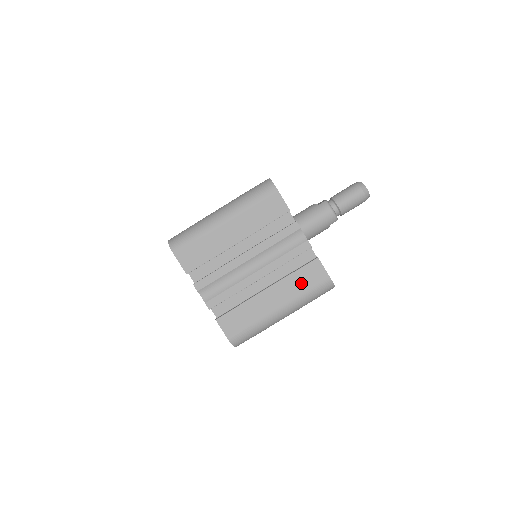
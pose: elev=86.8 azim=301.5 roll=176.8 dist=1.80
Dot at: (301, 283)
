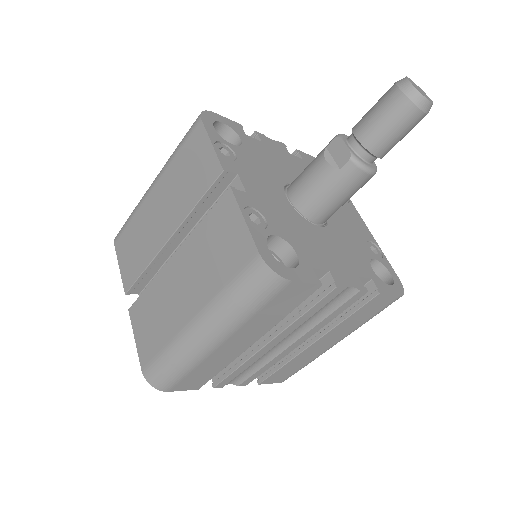
Dot at: (359, 319)
